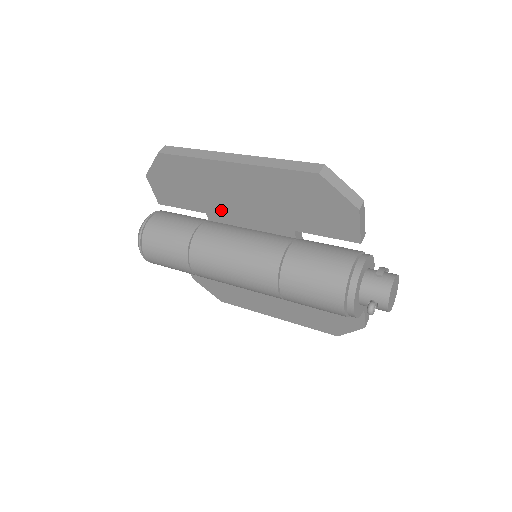
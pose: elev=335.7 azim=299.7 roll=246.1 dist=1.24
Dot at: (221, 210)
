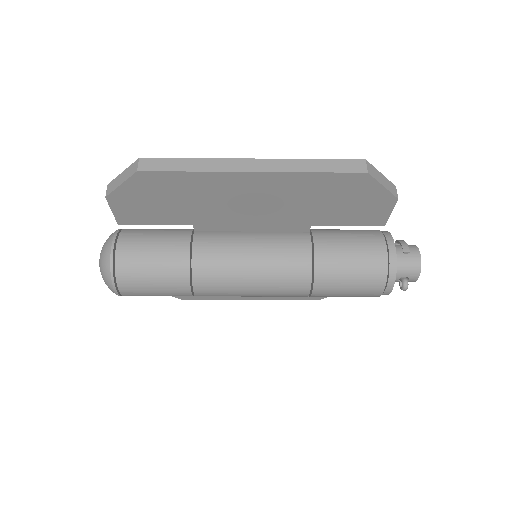
Dot at: (217, 219)
